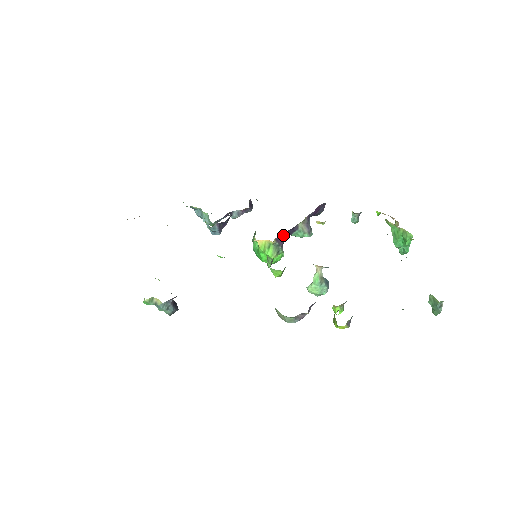
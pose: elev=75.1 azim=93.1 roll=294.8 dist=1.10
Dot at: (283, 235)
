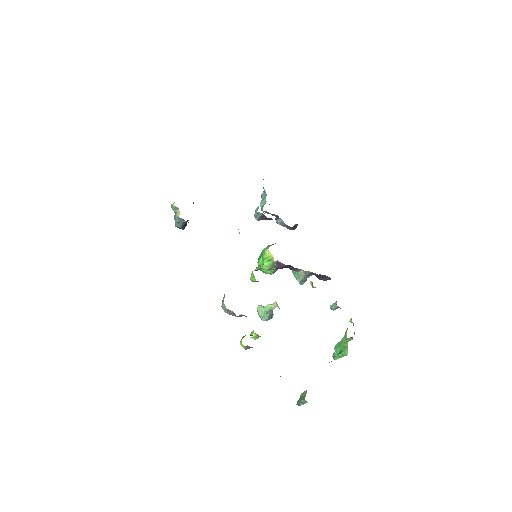
Dot at: (284, 264)
